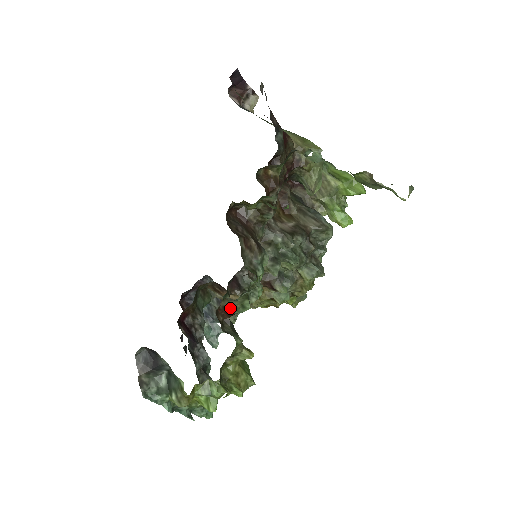
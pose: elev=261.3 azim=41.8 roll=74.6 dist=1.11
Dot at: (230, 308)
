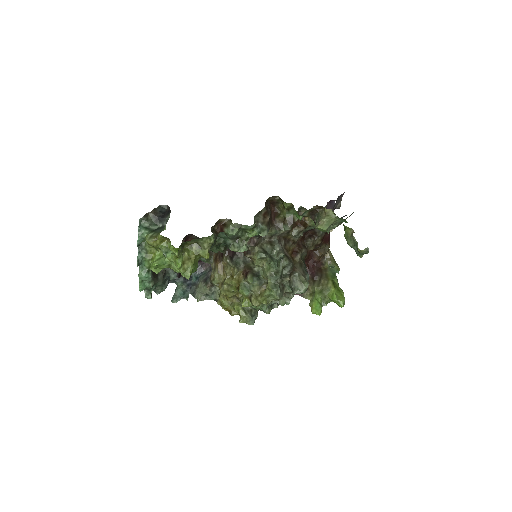
Dot at: (226, 225)
